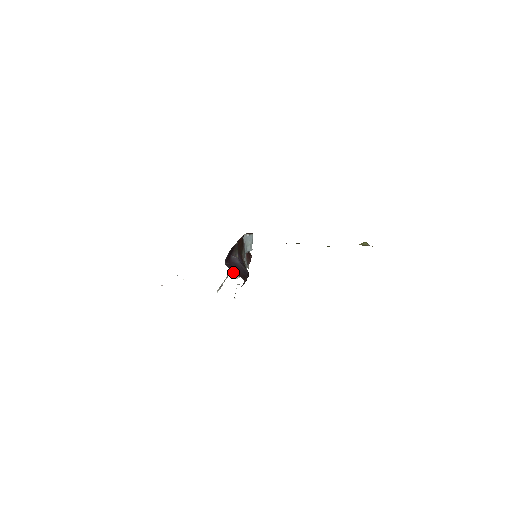
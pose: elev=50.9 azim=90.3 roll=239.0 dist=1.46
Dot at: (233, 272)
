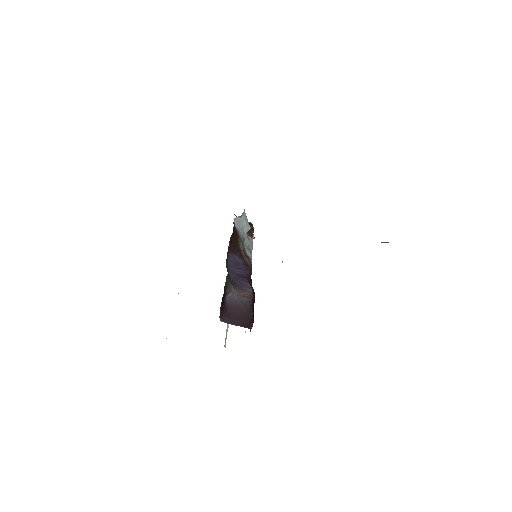
Dot at: occluded
